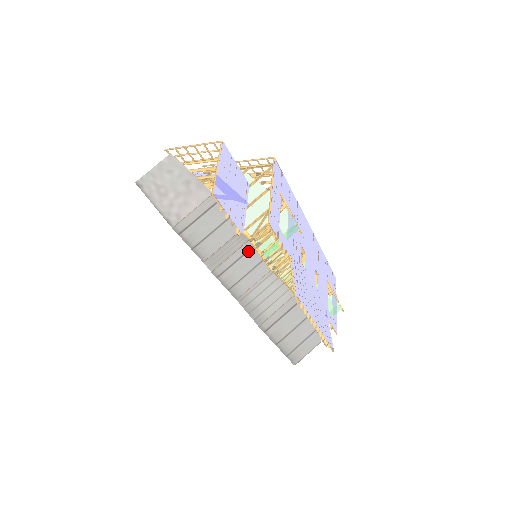
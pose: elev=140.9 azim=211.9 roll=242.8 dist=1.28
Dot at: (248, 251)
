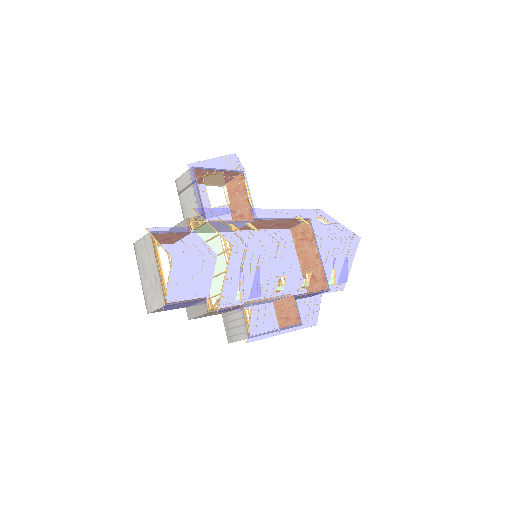
Dot at: (212, 312)
